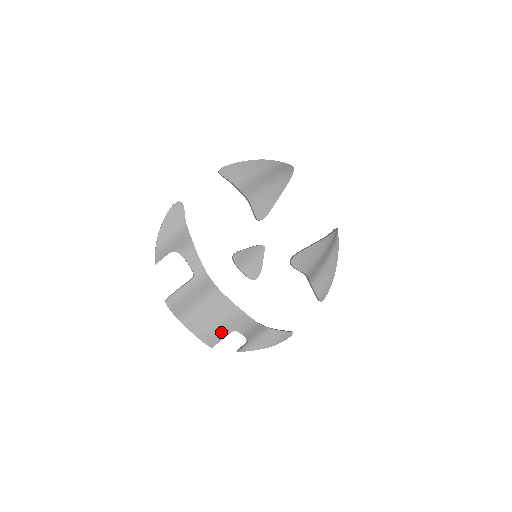
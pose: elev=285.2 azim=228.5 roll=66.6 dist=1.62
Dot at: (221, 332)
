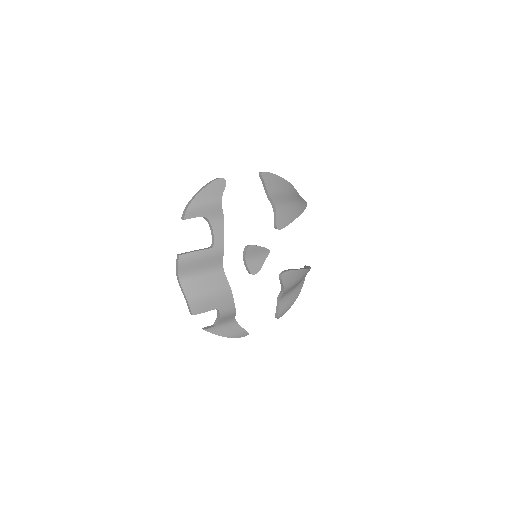
Dot at: (208, 305)
